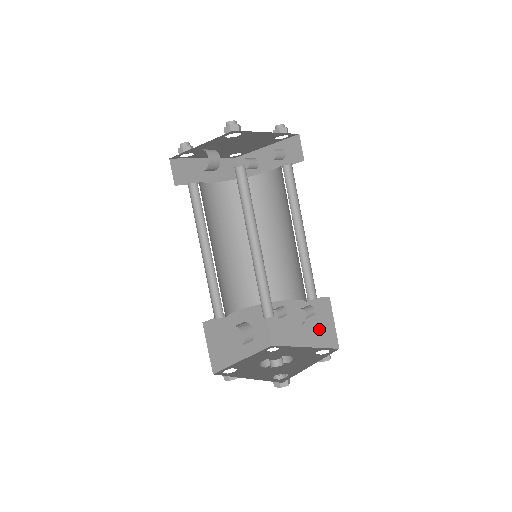
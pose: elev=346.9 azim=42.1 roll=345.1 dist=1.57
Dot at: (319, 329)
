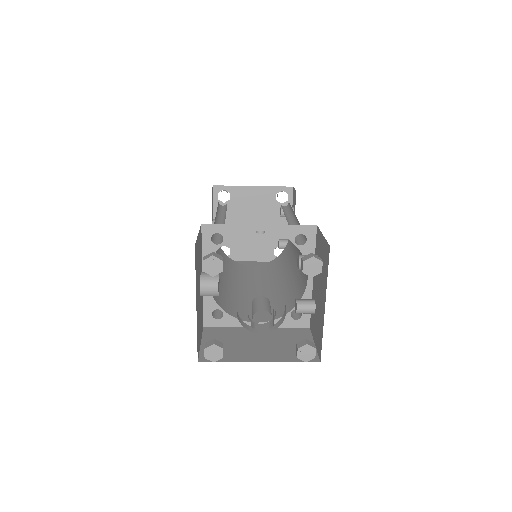
Dot at: occluded
